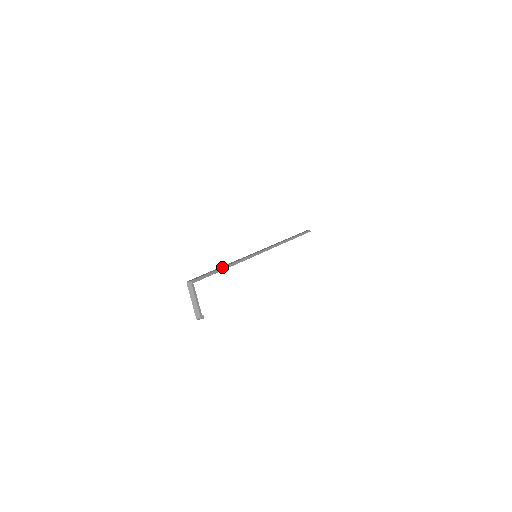
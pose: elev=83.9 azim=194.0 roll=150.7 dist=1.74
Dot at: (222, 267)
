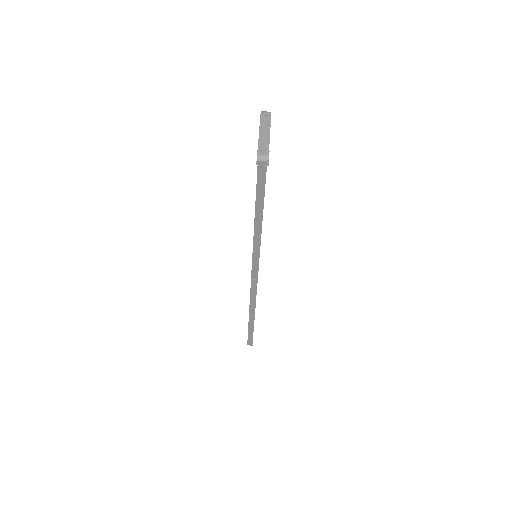
Dot at: (265, 181)
